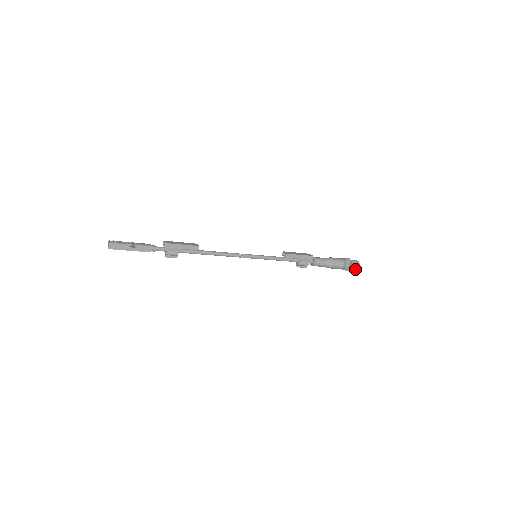
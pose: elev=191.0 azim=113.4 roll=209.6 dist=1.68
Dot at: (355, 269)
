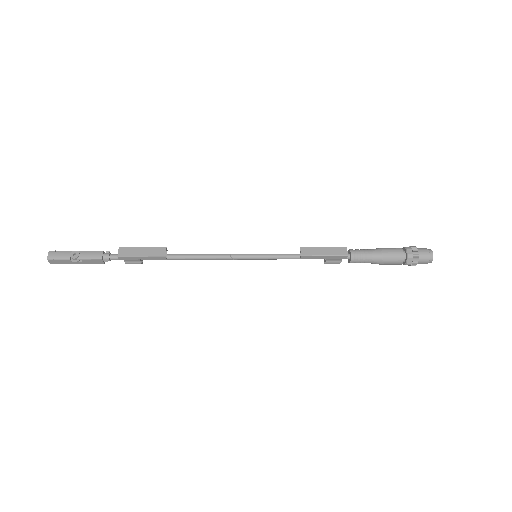
Dot at: (424, 263)
